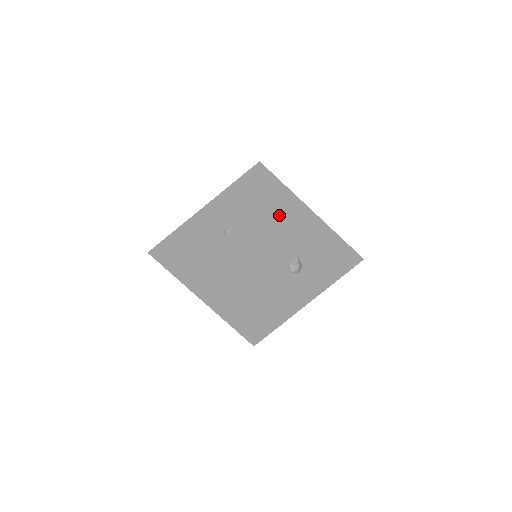
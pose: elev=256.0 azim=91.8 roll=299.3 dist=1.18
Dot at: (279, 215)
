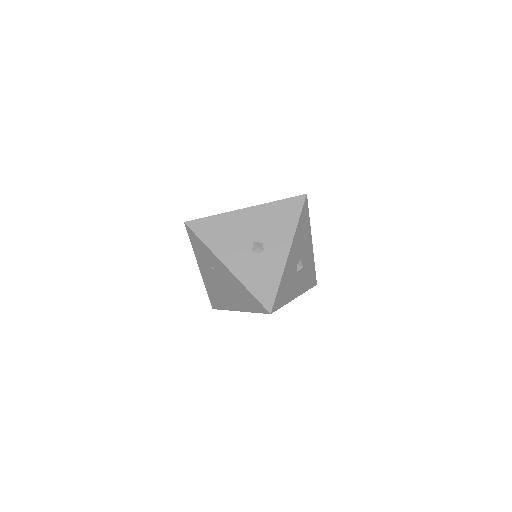
Dot at: (221, 234)
